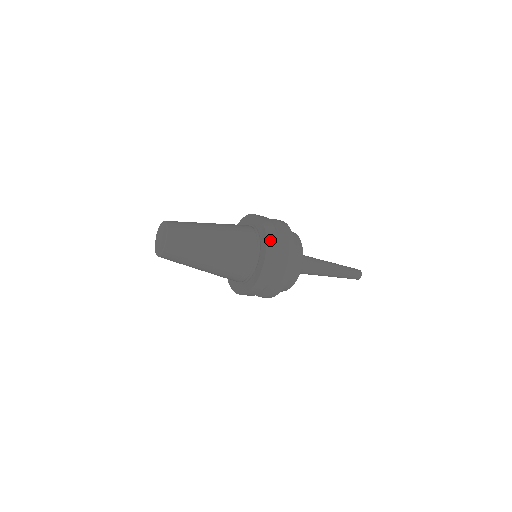
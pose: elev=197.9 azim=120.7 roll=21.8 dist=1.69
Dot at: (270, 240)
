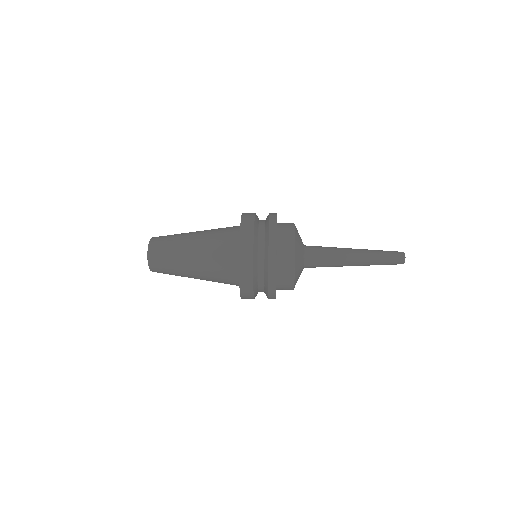
Dot at: (244, 245)
